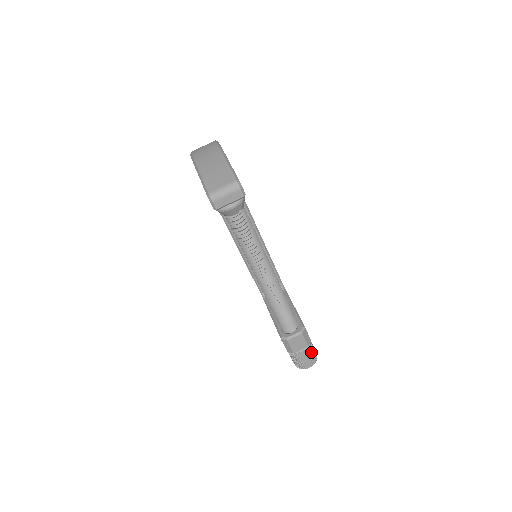
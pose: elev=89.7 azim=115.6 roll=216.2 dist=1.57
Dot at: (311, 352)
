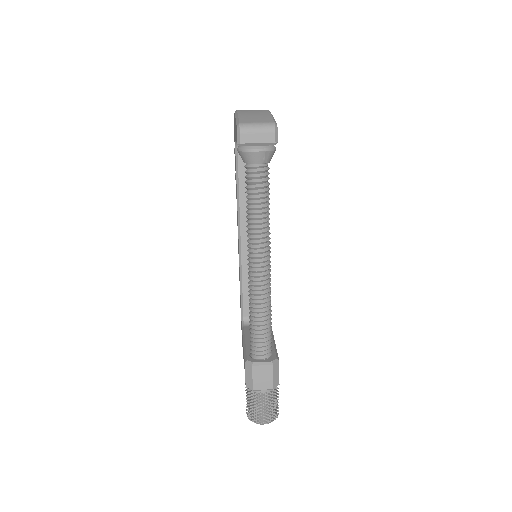
Dot at: (273, 402)
